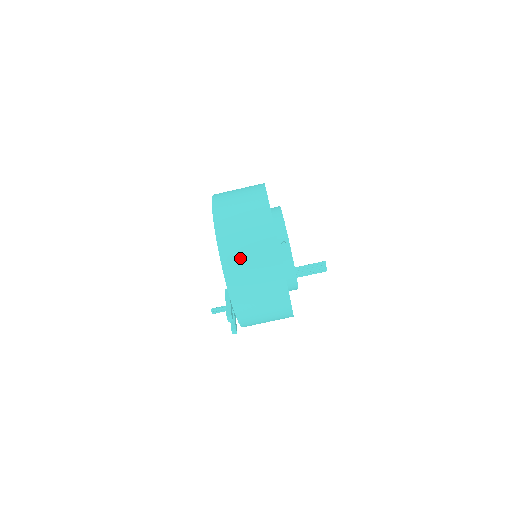
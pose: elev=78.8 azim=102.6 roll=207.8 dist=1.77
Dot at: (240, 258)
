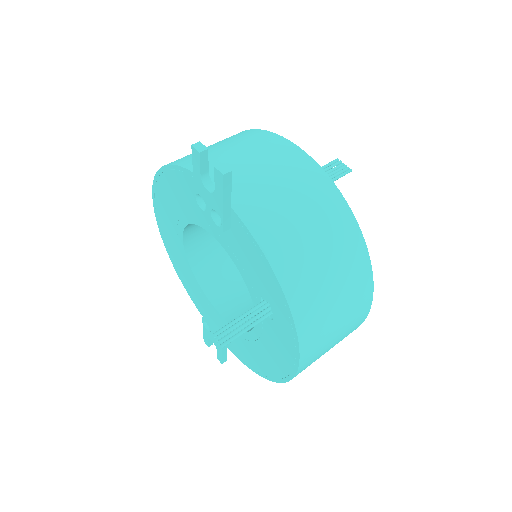
Dot at: occluded
